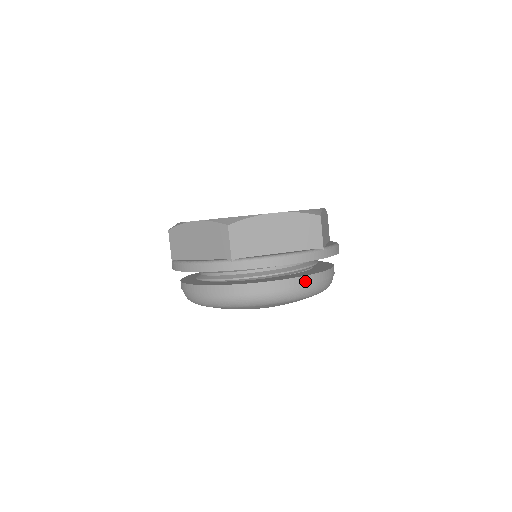
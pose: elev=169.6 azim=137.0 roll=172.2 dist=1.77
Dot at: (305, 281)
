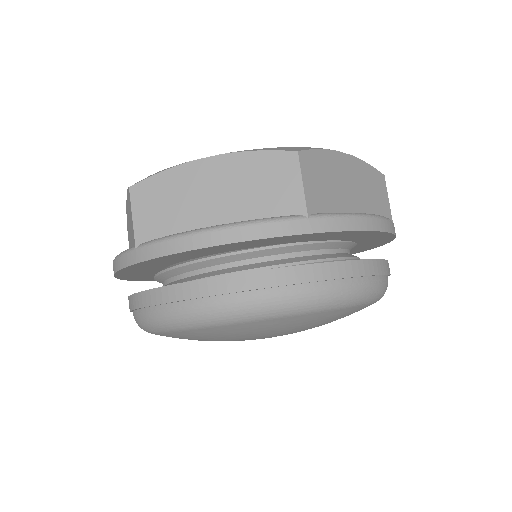
Dot at: (387, 268)
